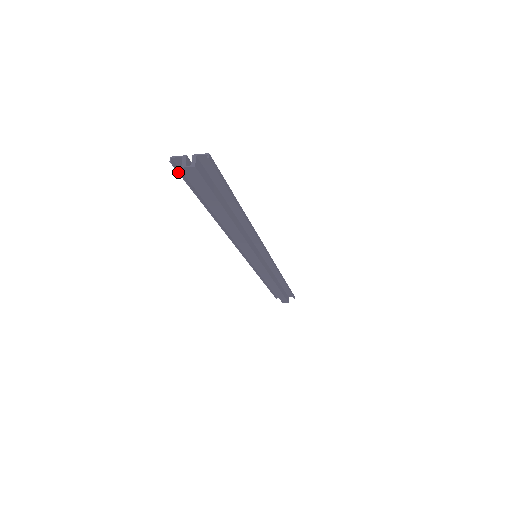
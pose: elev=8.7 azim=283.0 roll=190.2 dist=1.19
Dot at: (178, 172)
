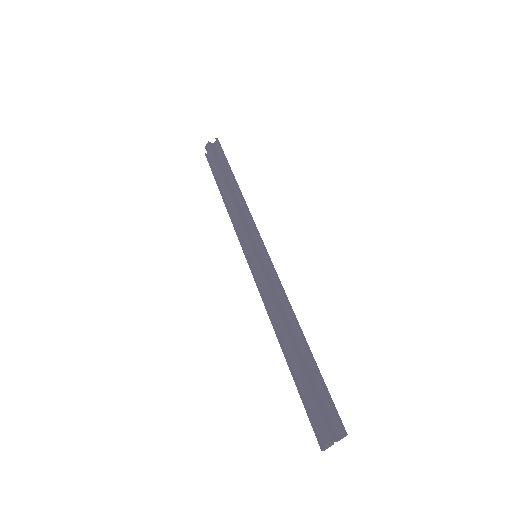
Dot at: (207, 160)
